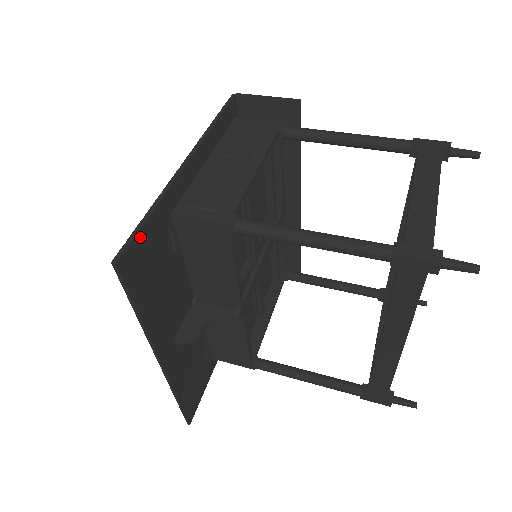
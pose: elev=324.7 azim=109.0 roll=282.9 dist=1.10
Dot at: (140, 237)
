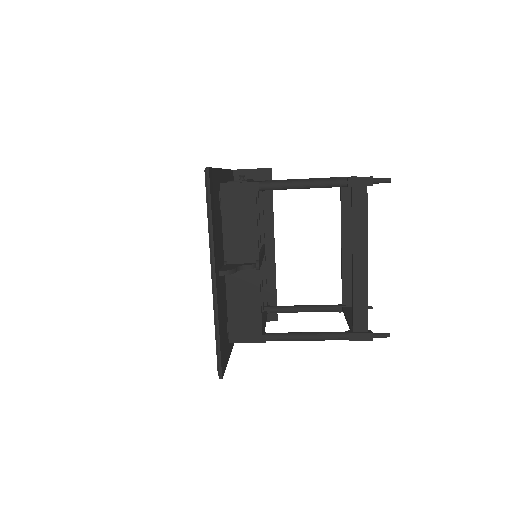
Dot at: (213, 172)
